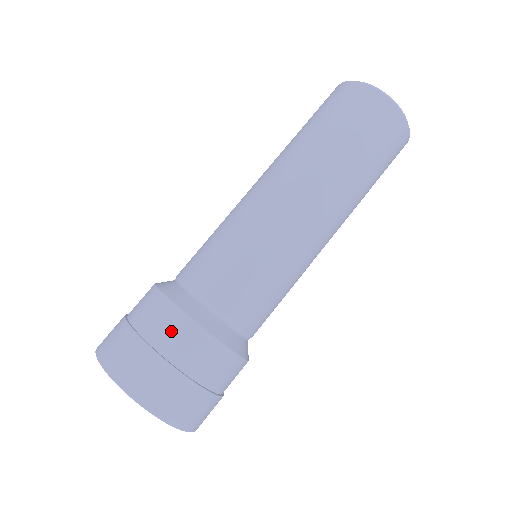
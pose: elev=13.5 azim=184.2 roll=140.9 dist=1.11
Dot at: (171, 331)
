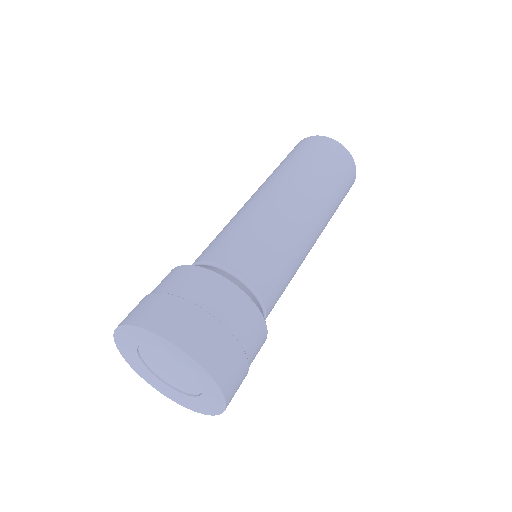
Dot at: (214, 292)
